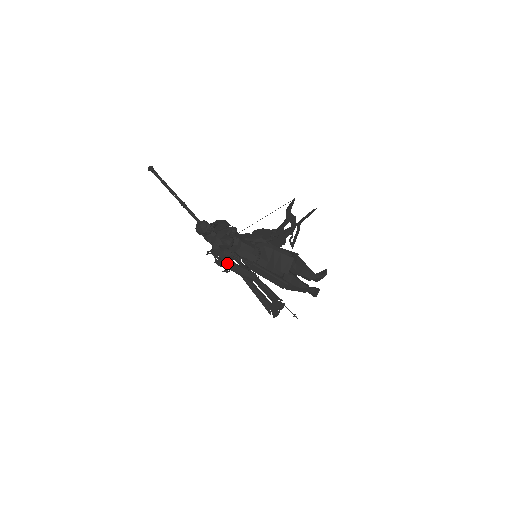
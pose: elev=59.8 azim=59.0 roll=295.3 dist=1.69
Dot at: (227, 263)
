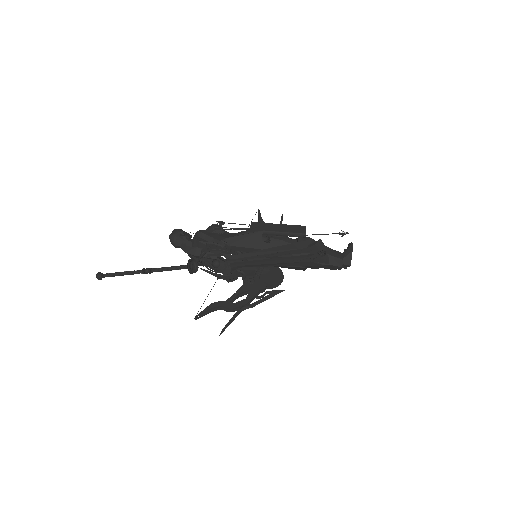
Dot at: (222, 236)
